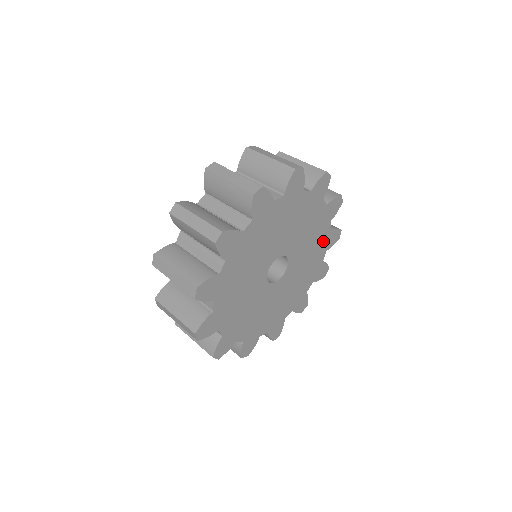
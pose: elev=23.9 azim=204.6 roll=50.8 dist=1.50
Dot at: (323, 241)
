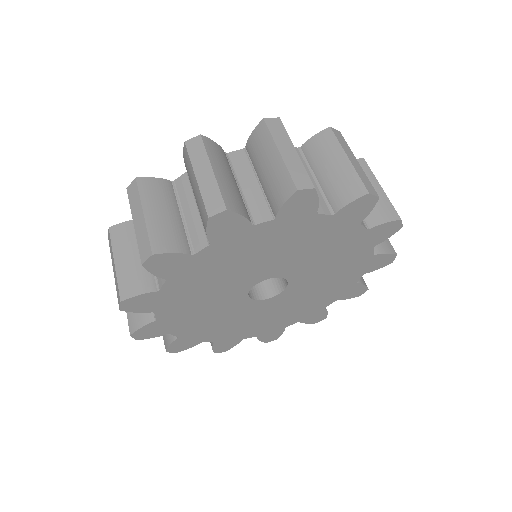
Dot at: (357, 242)
